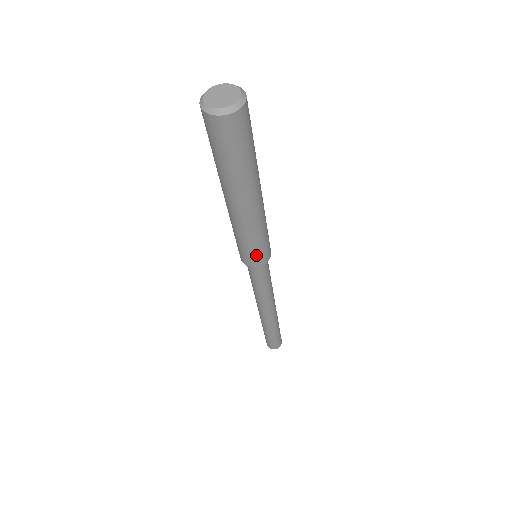
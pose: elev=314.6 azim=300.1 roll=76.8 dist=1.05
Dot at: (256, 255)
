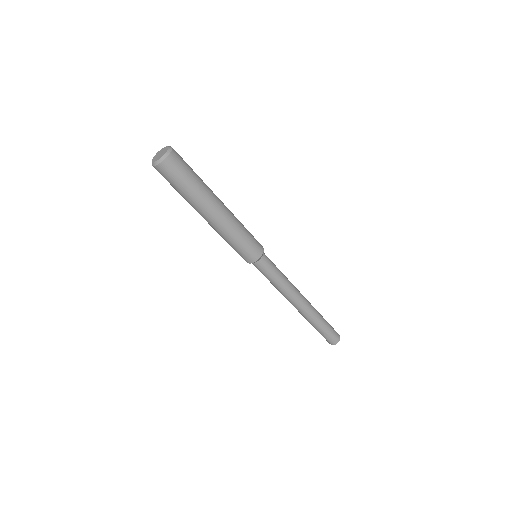
Dot at: (246, 252)
